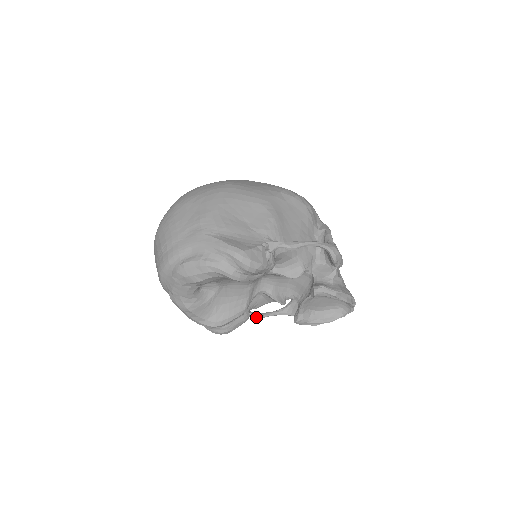
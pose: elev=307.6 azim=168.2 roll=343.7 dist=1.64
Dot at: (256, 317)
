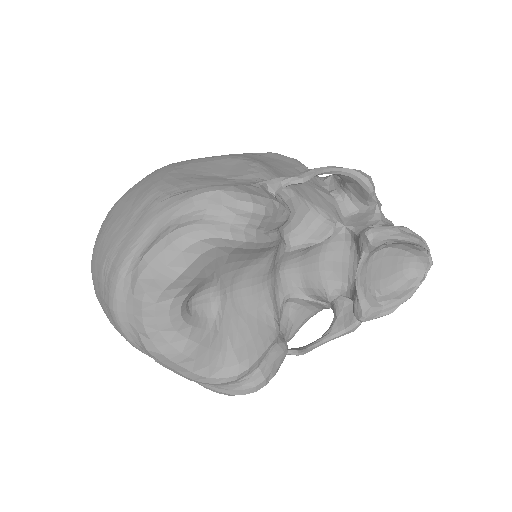
Dot at: (298, 352)
